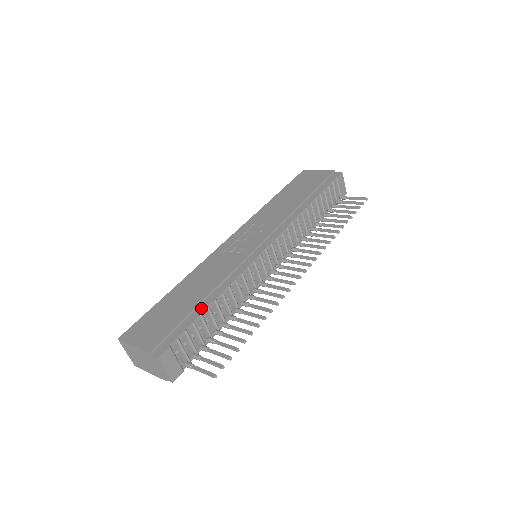
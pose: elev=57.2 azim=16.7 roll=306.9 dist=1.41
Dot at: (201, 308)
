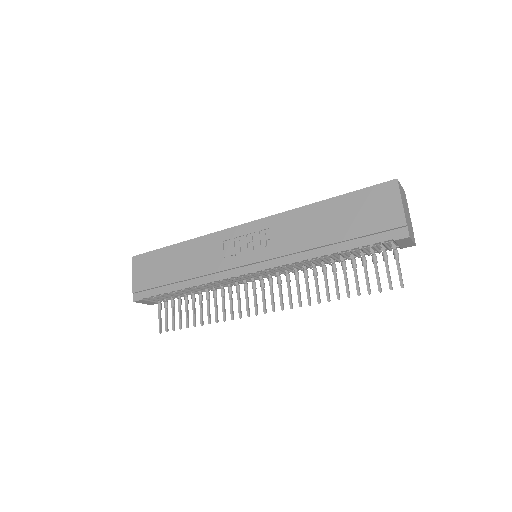
Dot at: (173, 287)
